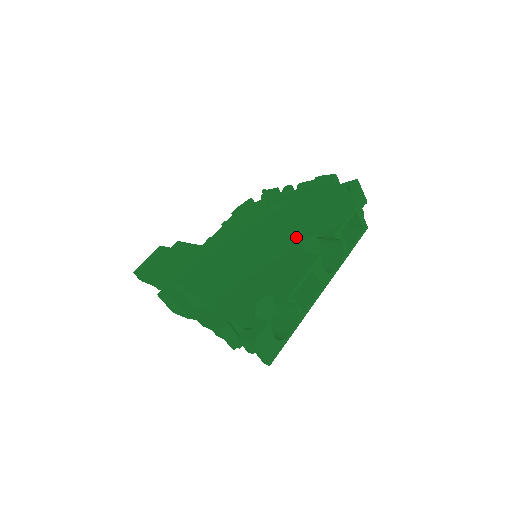
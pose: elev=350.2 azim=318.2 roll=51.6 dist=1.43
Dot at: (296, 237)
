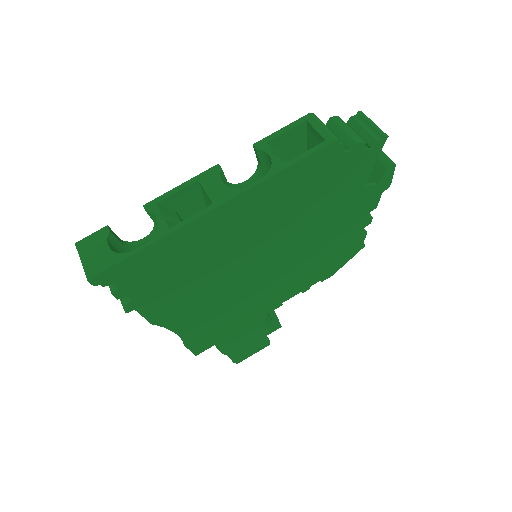
Dot at: occluded
